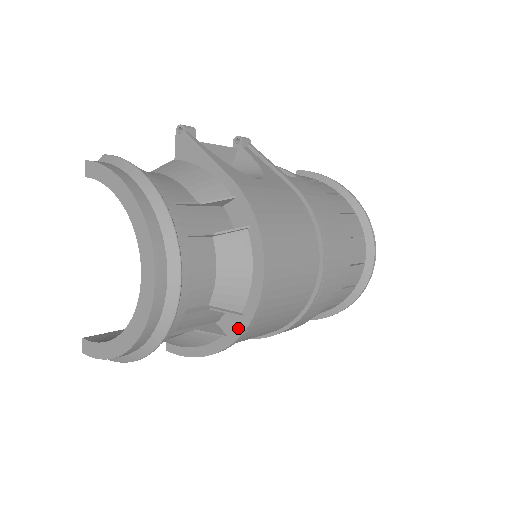
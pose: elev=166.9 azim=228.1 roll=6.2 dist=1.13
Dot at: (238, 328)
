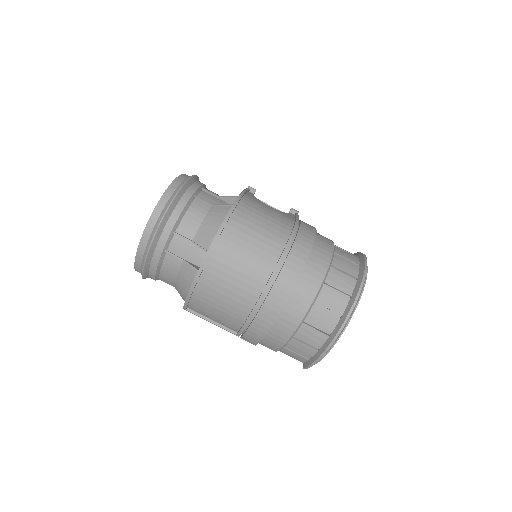
Dot at: (203, 261)
